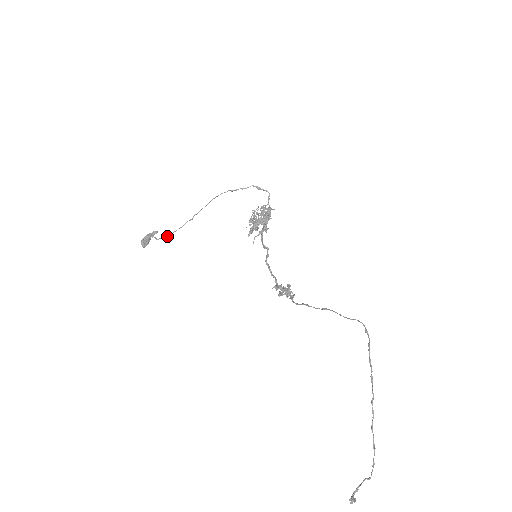
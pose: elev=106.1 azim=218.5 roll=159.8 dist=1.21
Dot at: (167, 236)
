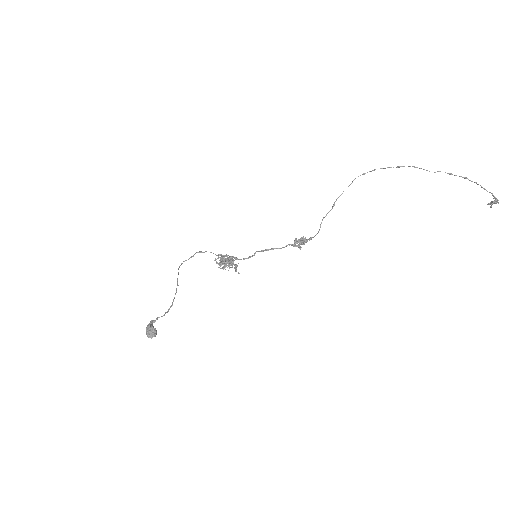
Dot at: (170, 307)
